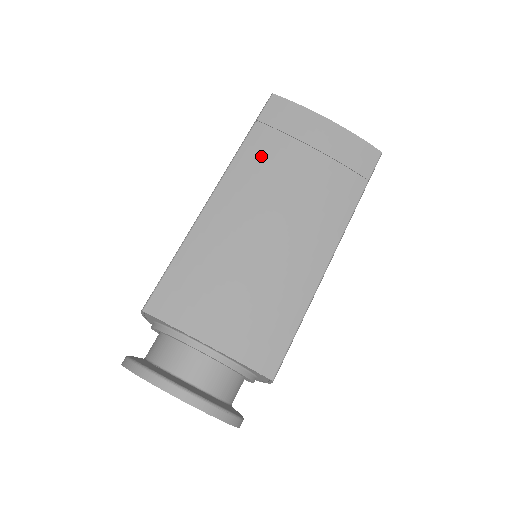
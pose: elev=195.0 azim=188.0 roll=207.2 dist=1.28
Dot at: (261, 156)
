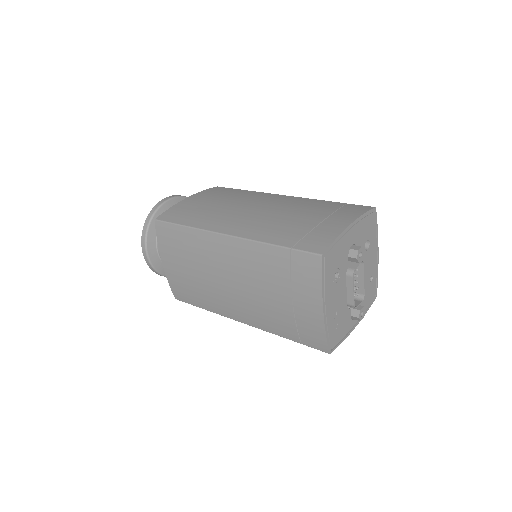
Dot at: (265, 263)
